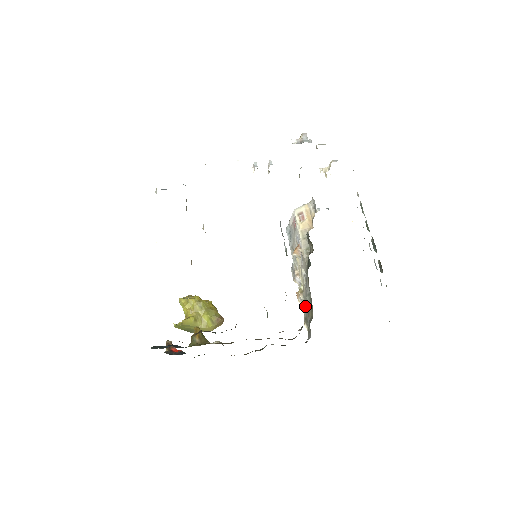
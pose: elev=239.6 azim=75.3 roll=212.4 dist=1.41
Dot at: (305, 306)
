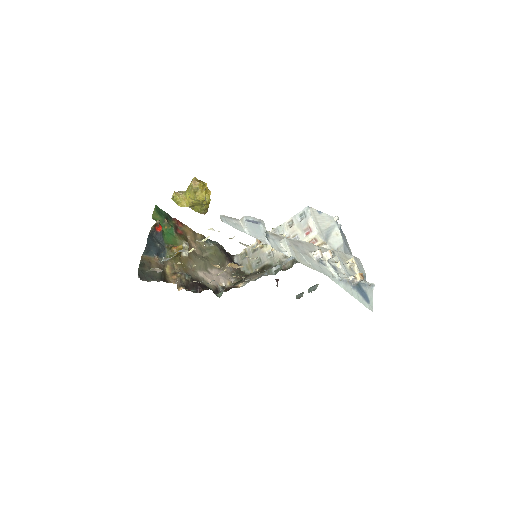
Dot at: occluded
